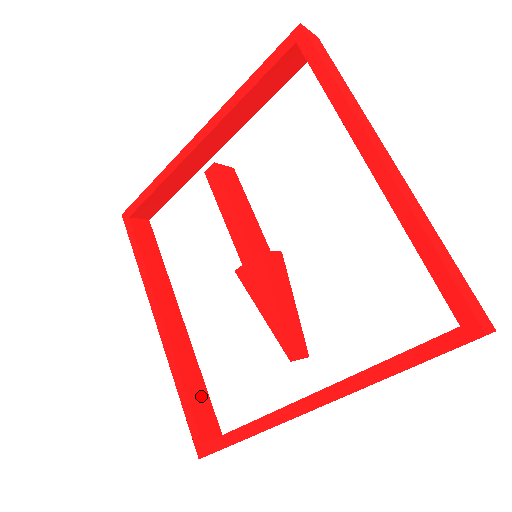
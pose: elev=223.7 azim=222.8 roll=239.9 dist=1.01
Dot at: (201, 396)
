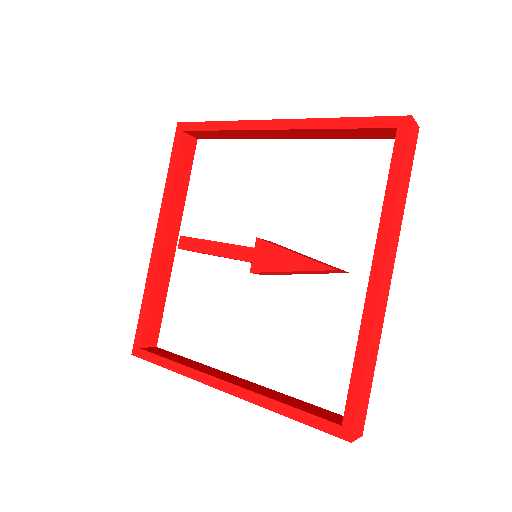
Dot at: (306, 406)
